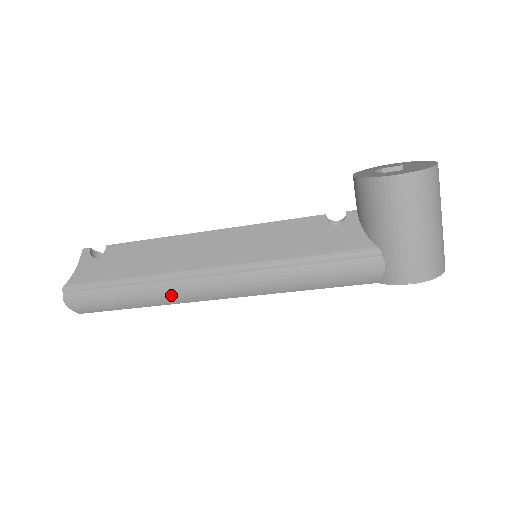
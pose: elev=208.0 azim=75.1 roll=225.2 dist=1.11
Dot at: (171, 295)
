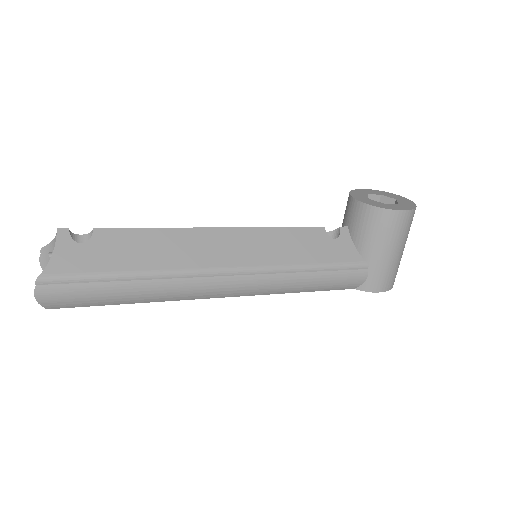
Dot at: (179, 292)
